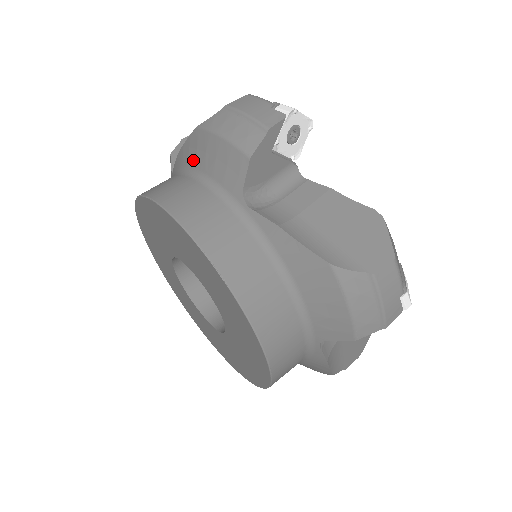
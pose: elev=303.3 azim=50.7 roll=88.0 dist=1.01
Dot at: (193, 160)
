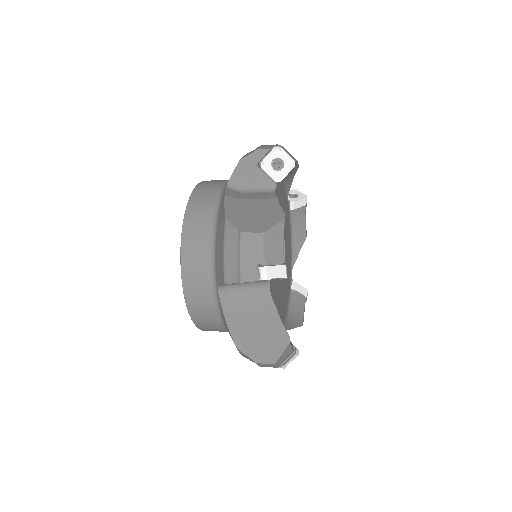
Dot at: occluded
